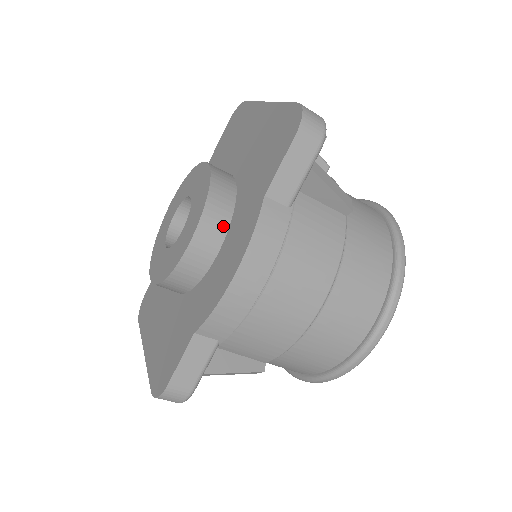
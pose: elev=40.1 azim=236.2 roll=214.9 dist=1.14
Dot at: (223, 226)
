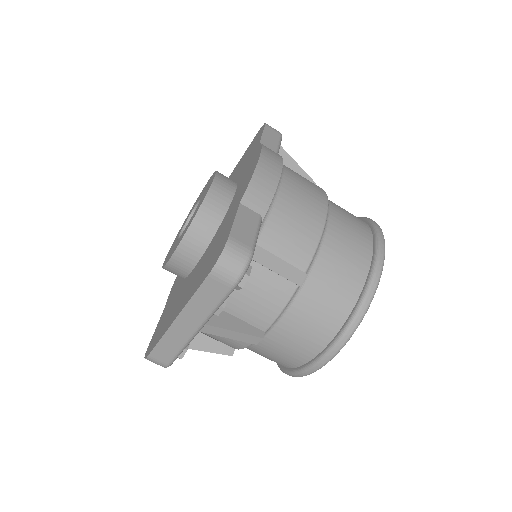
Dot at: (233, 182)
